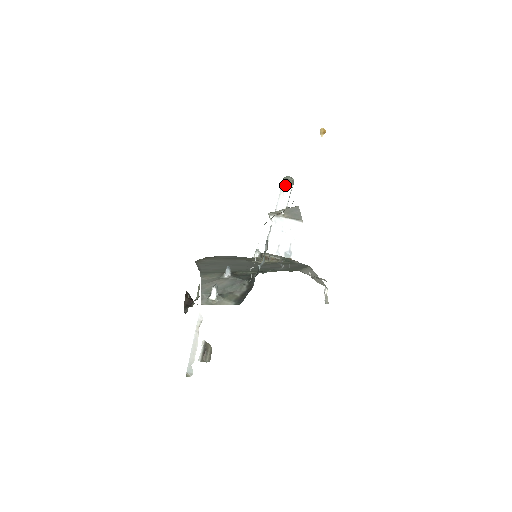
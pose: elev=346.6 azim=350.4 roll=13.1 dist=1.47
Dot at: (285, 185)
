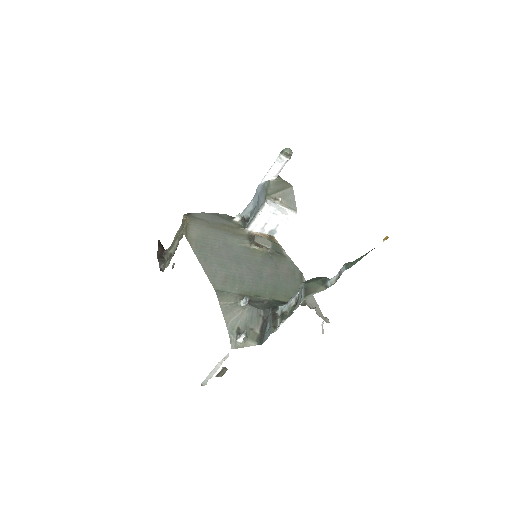
Dot at: (284, 159)
